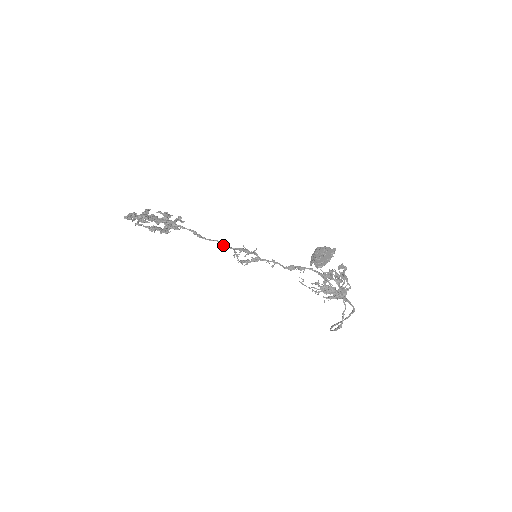
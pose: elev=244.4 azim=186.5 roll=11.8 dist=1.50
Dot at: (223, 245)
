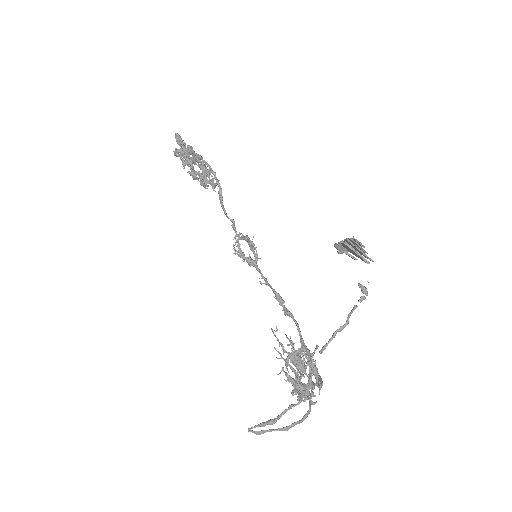
Dot at: (234, 223)
